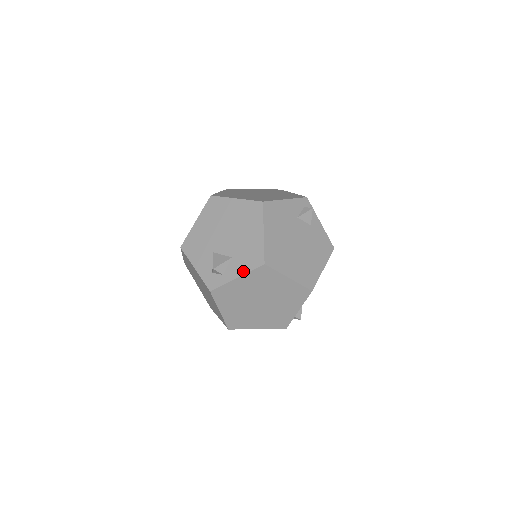
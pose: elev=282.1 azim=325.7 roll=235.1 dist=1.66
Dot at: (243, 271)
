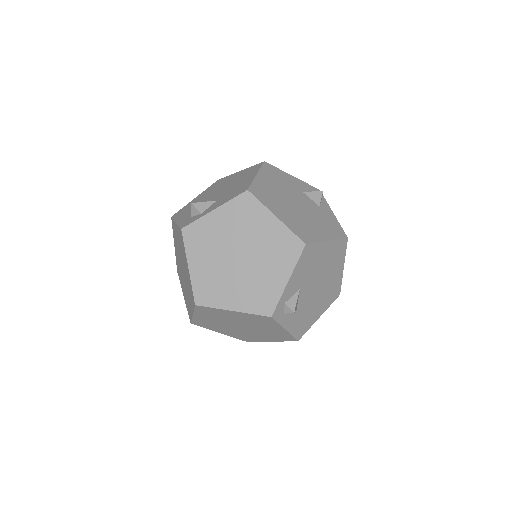
Dot at: (223, 203)
